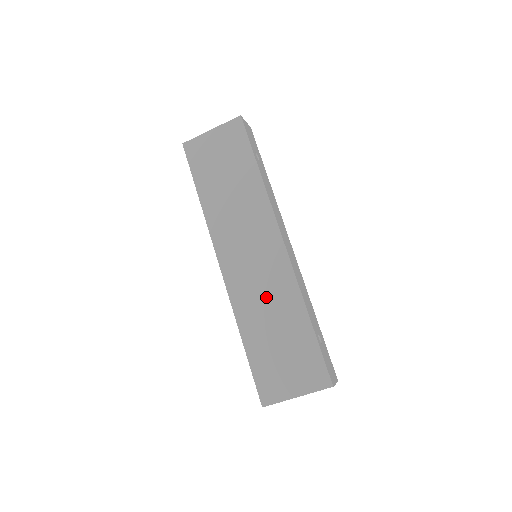
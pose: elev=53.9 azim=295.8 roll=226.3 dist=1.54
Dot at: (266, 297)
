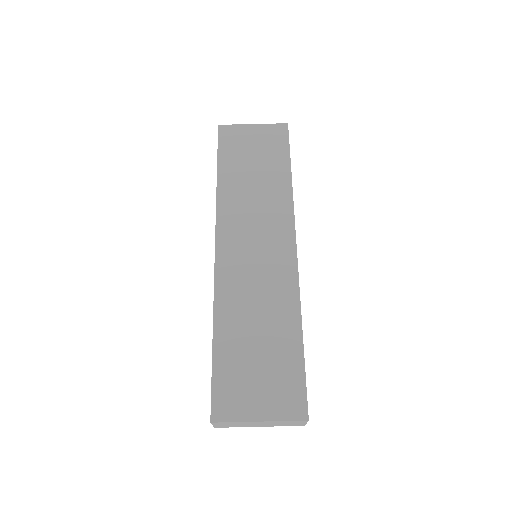
Dot at: (258, 296)
